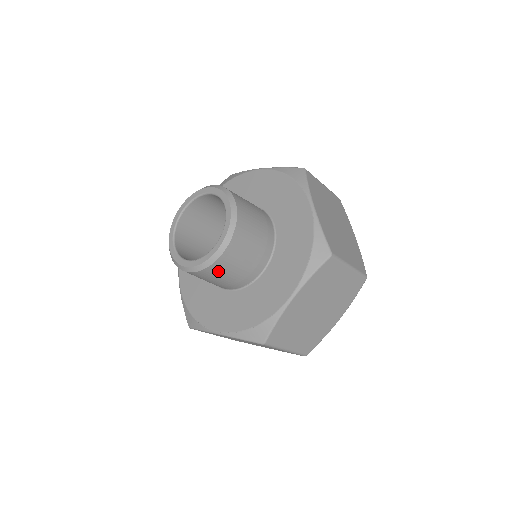
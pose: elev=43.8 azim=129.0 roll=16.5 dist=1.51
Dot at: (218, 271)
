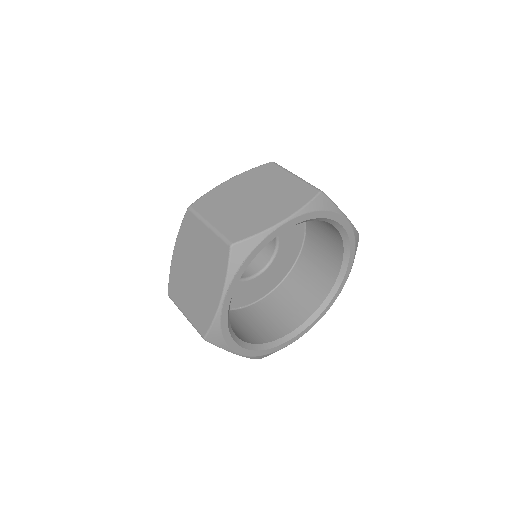
Dot at: occluded
